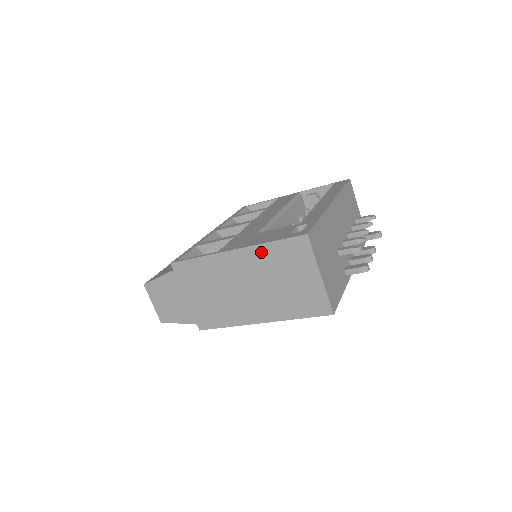
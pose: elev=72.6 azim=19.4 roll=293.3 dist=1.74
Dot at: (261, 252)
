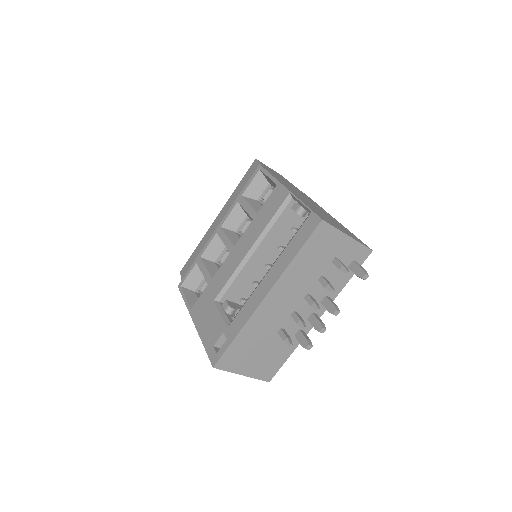
Dot at: occluded
